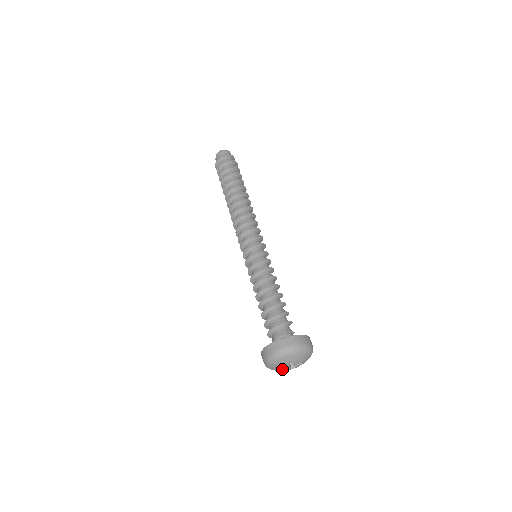
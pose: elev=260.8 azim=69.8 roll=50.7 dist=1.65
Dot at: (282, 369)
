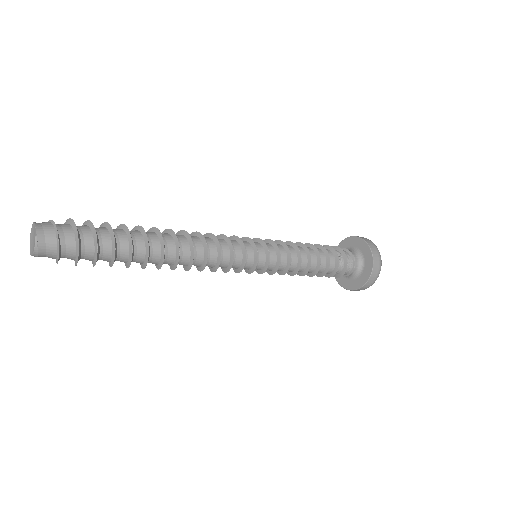
Dot at: occluded
